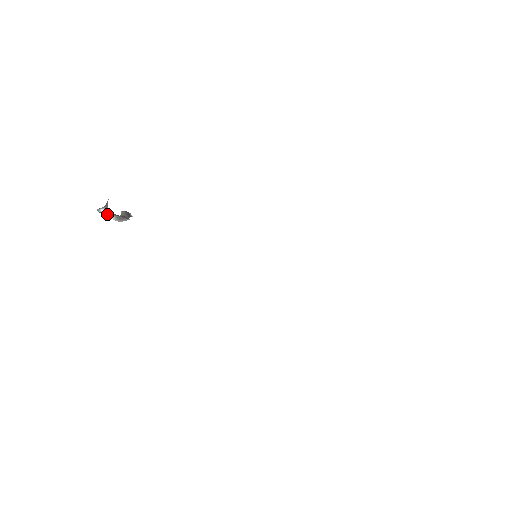
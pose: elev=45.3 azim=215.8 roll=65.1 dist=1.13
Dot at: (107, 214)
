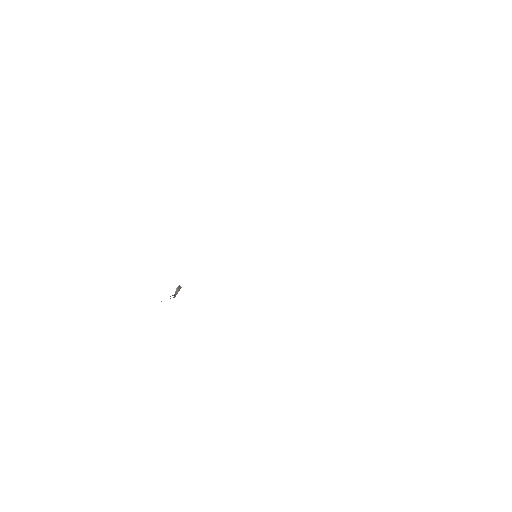
Dot at: occluded
